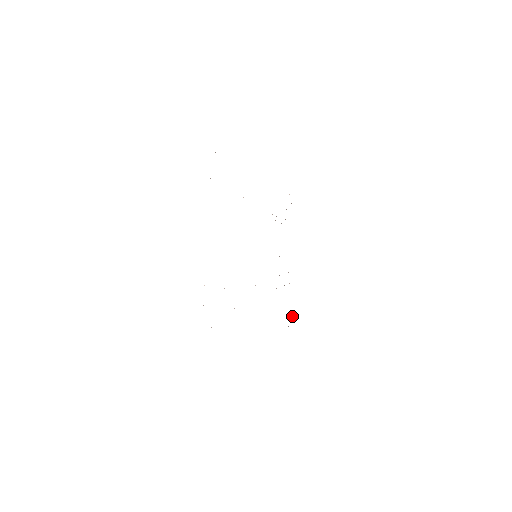
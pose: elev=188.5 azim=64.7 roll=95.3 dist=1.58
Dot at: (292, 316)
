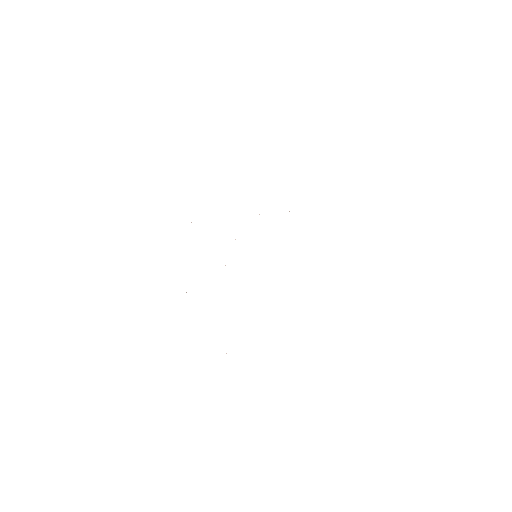
Dot at: occluded
